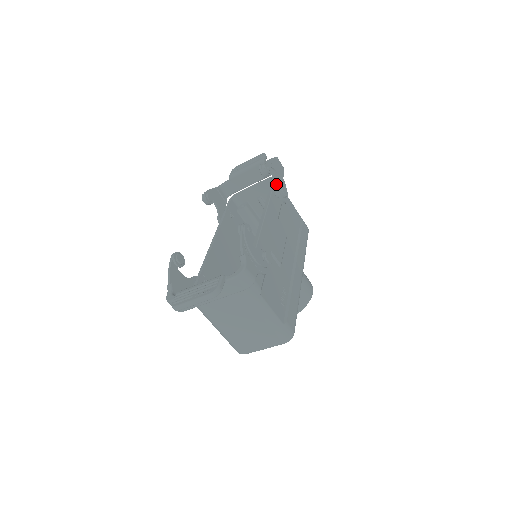
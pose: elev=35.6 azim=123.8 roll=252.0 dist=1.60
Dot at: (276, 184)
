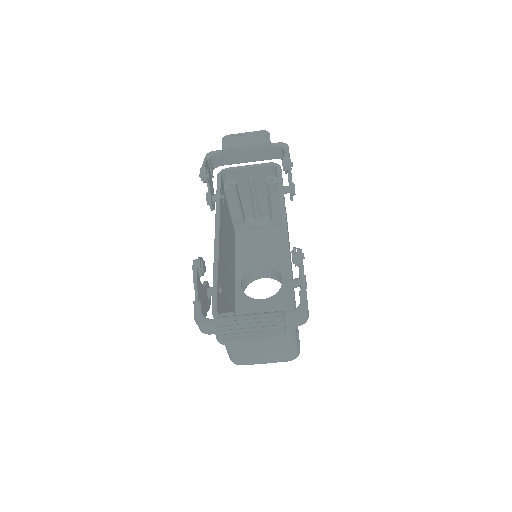
Dot at: (289, 180)
